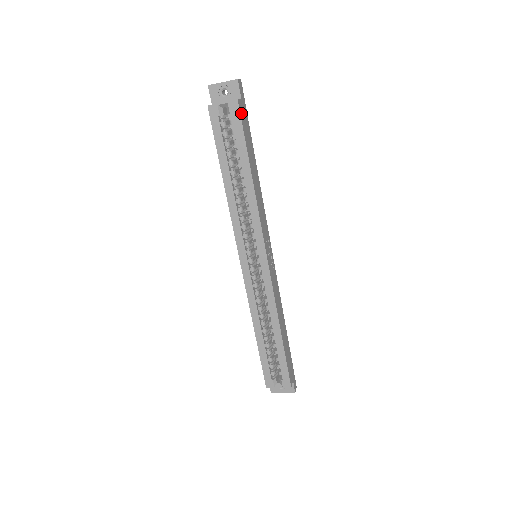
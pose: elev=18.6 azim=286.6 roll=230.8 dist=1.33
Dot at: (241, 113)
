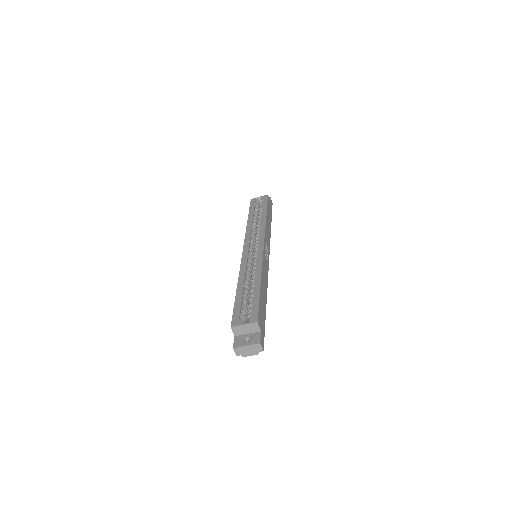
Dot at: (268, 200)
